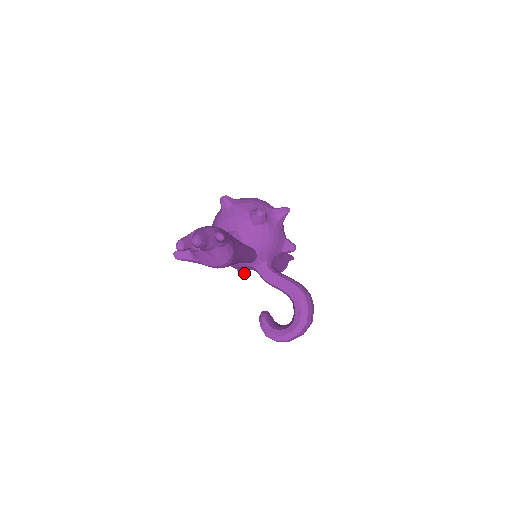
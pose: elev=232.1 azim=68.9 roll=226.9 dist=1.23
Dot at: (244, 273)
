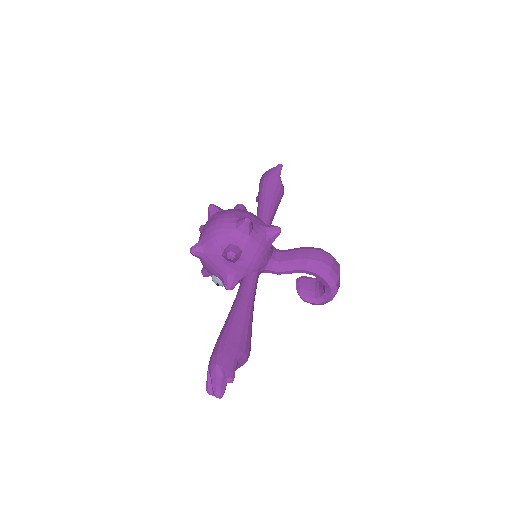
Dot at: occluded
